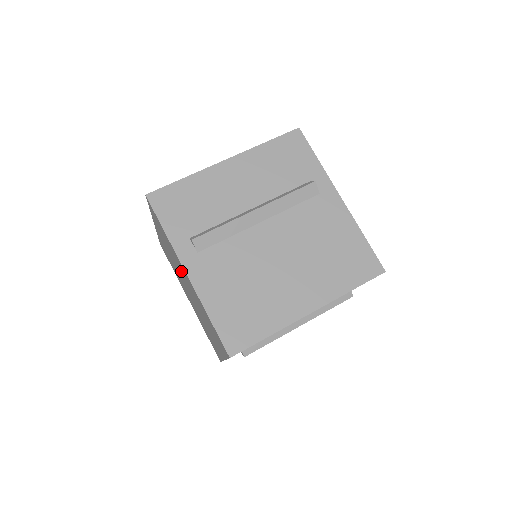
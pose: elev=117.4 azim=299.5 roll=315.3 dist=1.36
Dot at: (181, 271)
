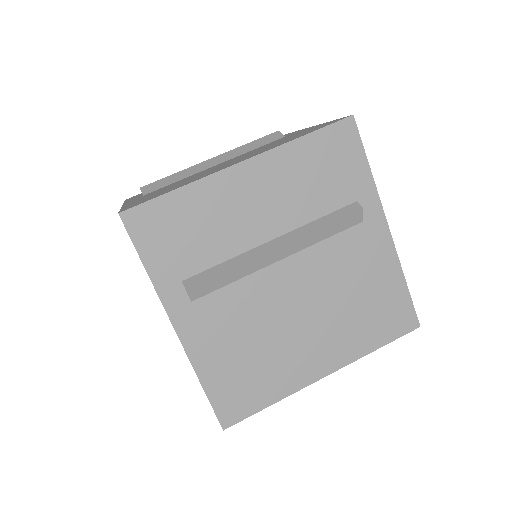
Dot at: occluded
